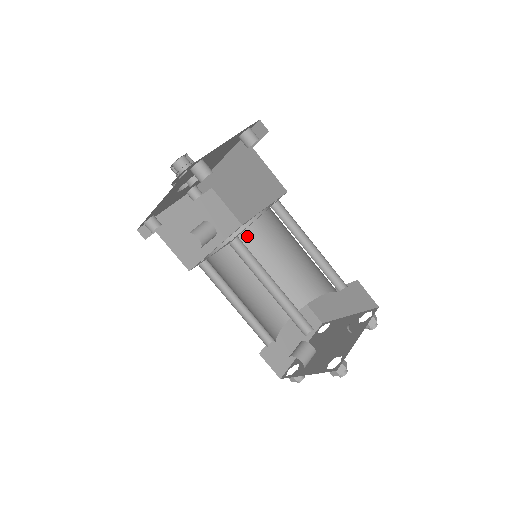
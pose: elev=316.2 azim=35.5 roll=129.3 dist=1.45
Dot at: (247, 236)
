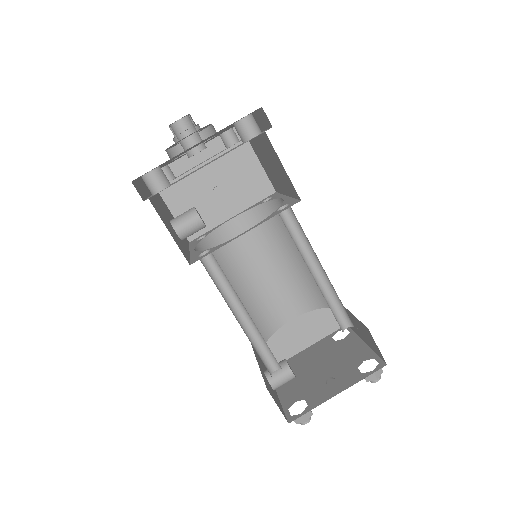
Dot at: (270, 214)
